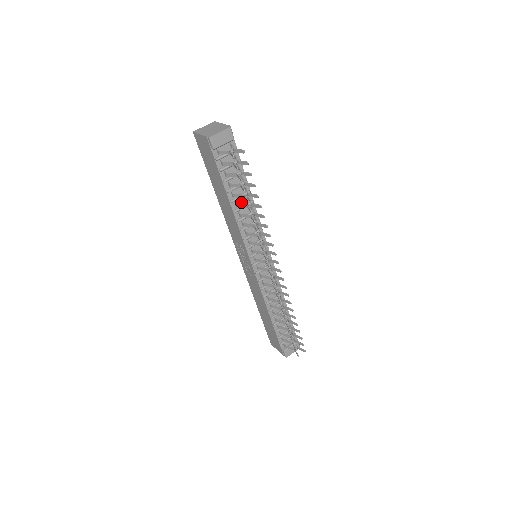
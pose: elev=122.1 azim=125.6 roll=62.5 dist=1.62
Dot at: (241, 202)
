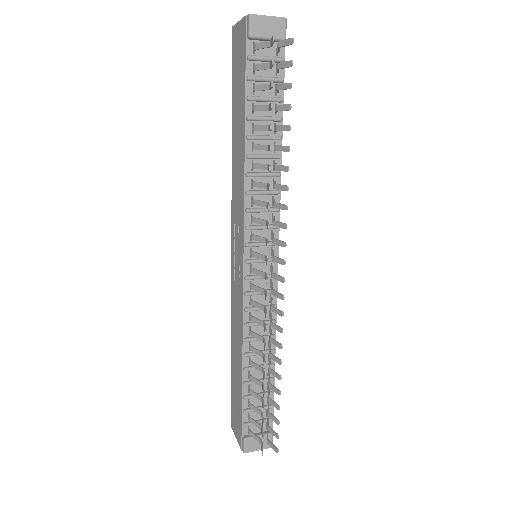
Dot at: occluded
